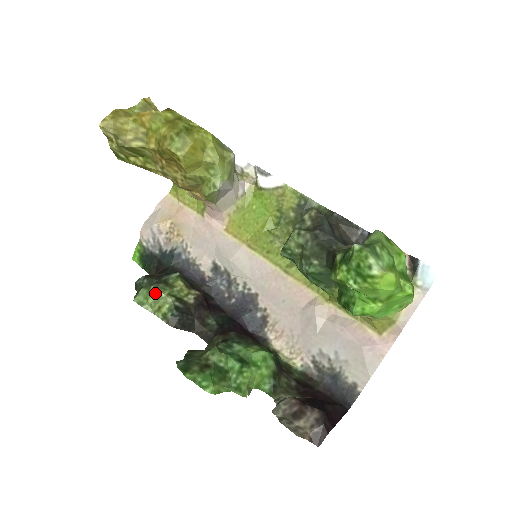
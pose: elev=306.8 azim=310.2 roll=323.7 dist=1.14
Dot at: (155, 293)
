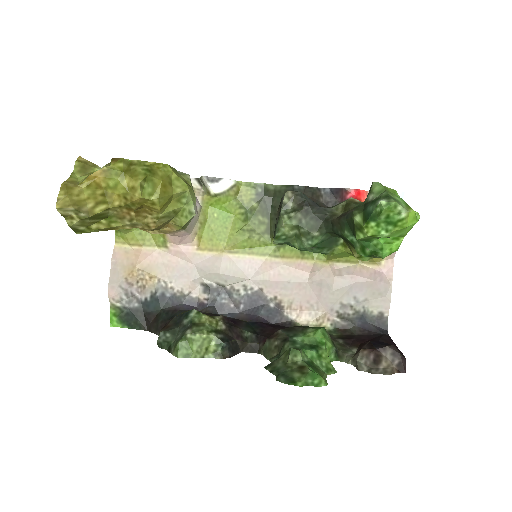
Dot at: (196, 339)
